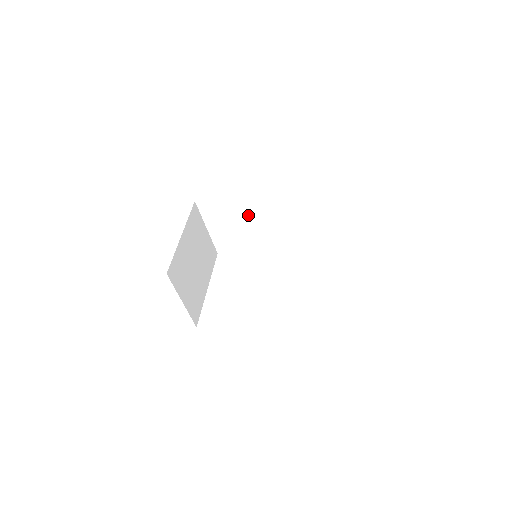
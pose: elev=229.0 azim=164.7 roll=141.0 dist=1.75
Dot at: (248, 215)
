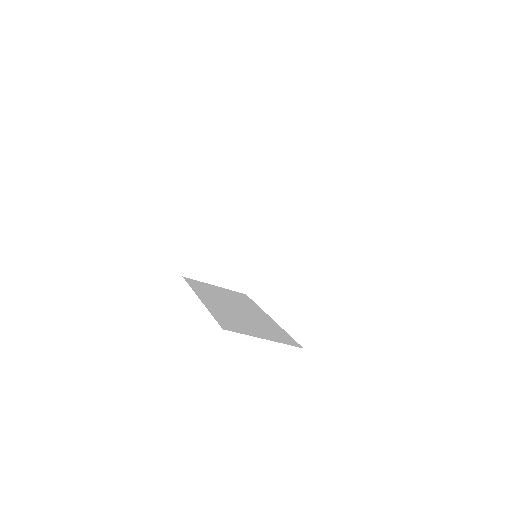
Dot at: occluded
